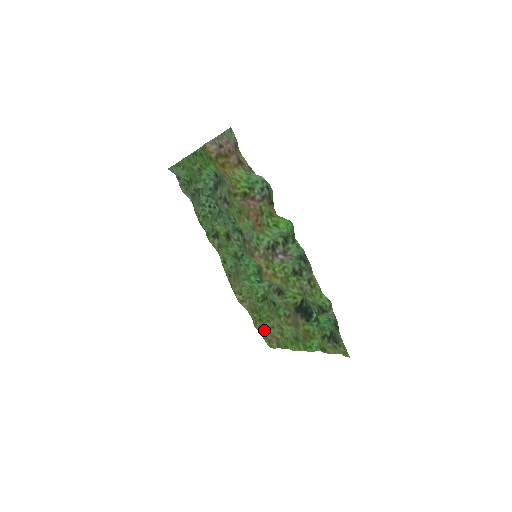
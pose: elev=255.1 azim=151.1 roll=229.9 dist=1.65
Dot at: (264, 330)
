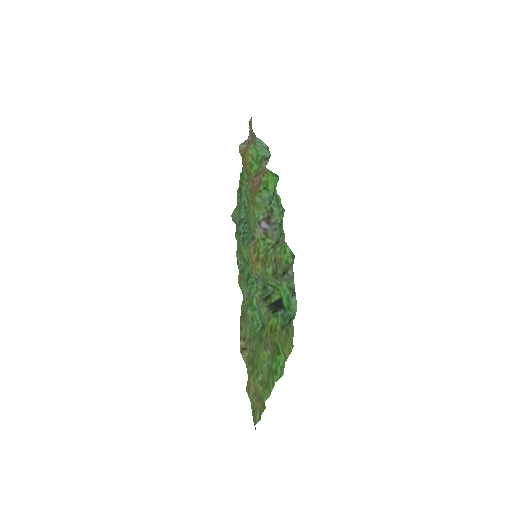
Dot at: (252, 389)
